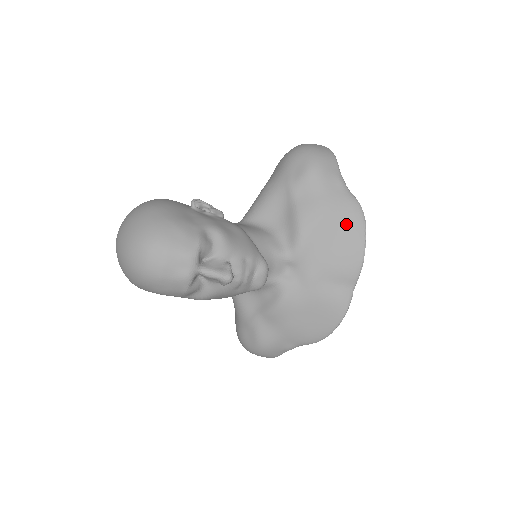
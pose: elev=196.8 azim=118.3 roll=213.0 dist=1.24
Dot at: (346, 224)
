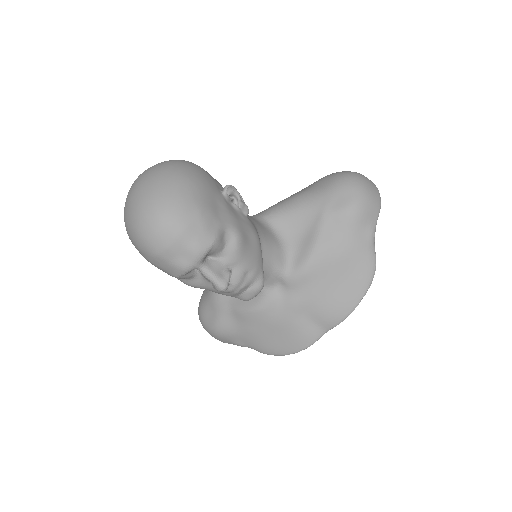
Dot at: (353, 276)
